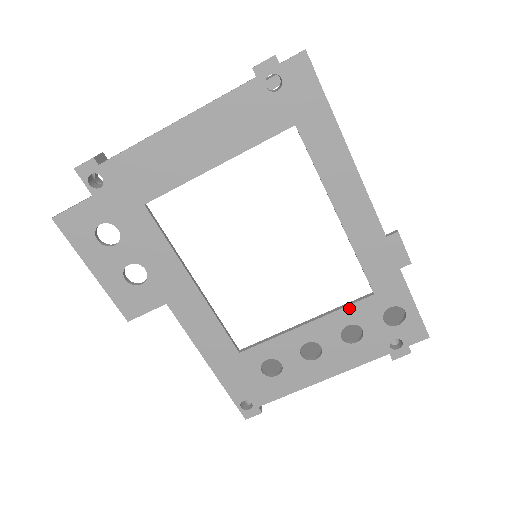
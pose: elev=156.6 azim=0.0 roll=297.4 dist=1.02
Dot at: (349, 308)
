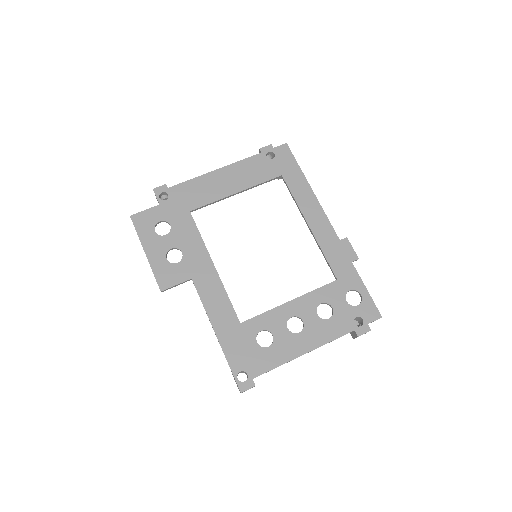
Dot at: (321, 289)
